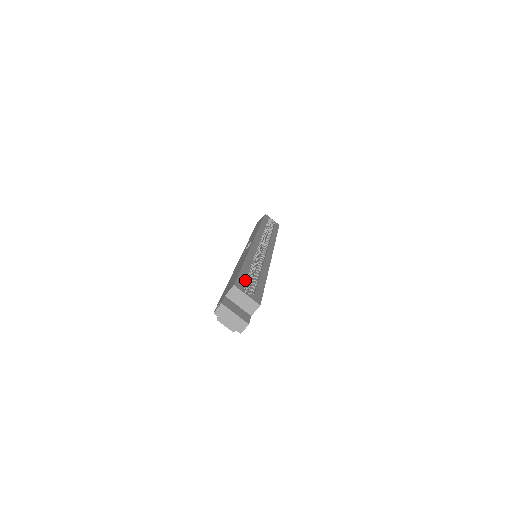
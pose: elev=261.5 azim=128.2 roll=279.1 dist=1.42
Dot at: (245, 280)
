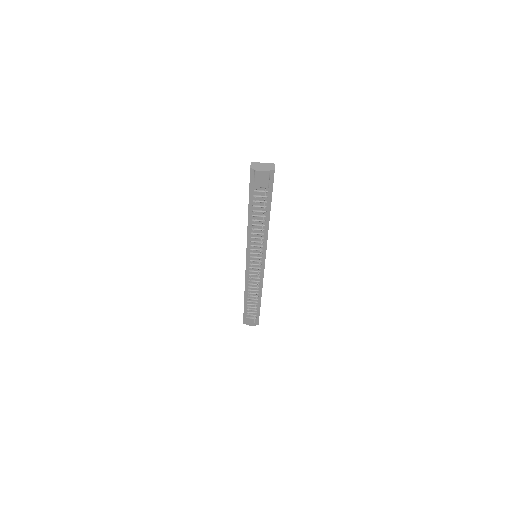
Dot at: occluded
